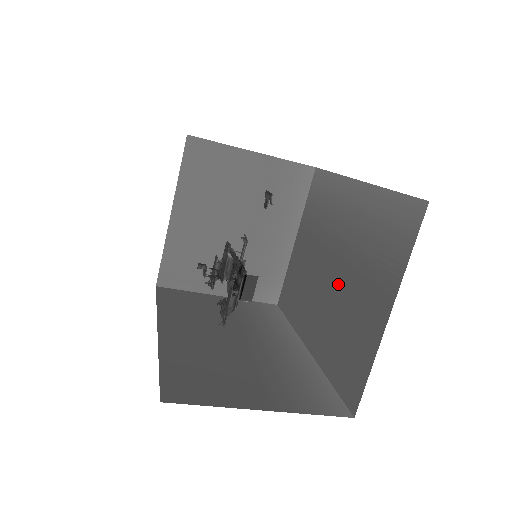
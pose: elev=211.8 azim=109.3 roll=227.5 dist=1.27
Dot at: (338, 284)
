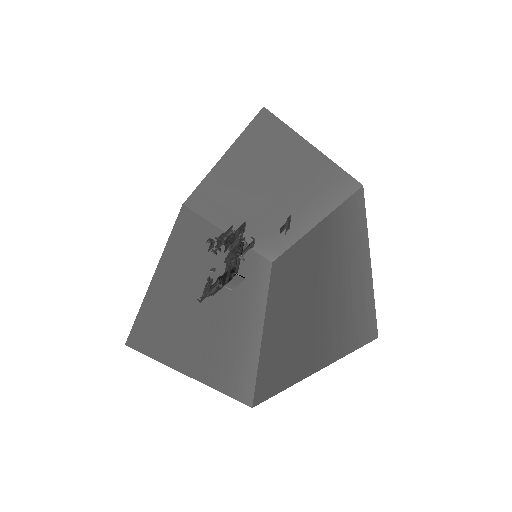
Dot at: (305, 309)
